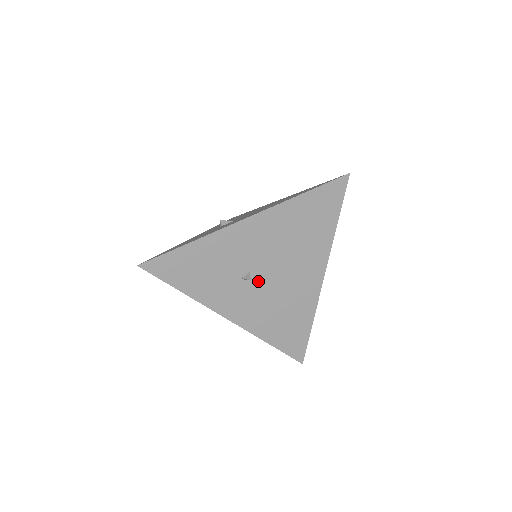
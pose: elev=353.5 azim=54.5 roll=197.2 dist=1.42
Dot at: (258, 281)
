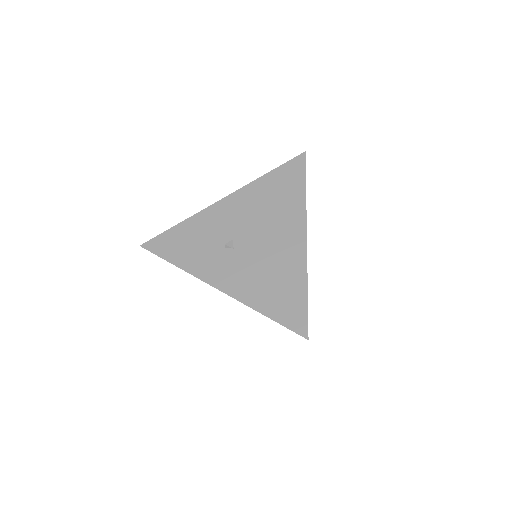
Dot at: (241, 249)
